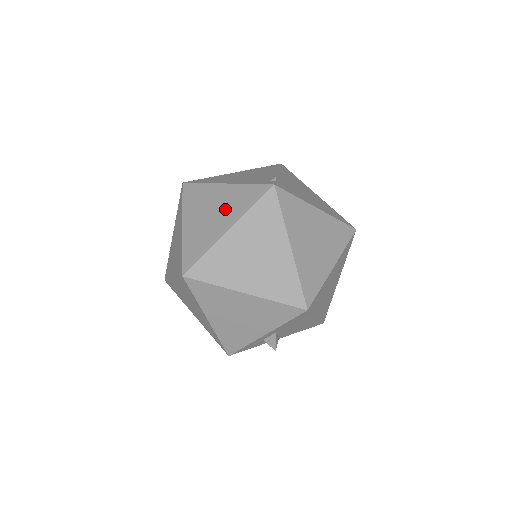
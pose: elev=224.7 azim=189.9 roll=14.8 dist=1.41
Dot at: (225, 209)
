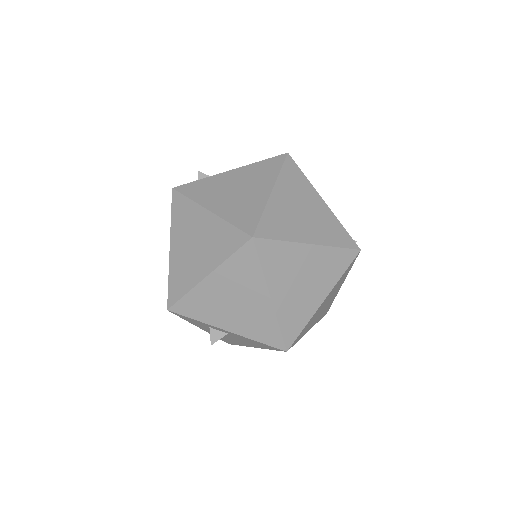
Dot at: (316, 223)
